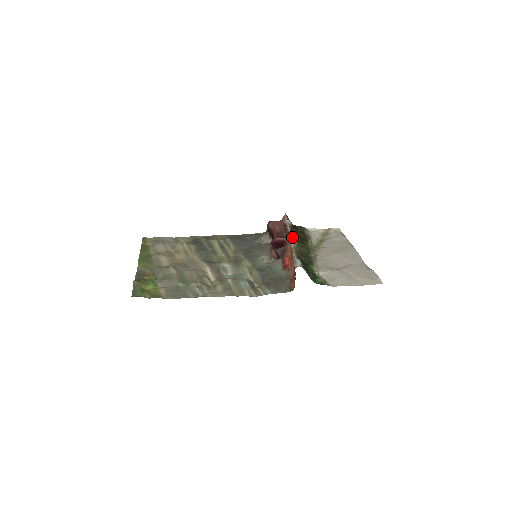
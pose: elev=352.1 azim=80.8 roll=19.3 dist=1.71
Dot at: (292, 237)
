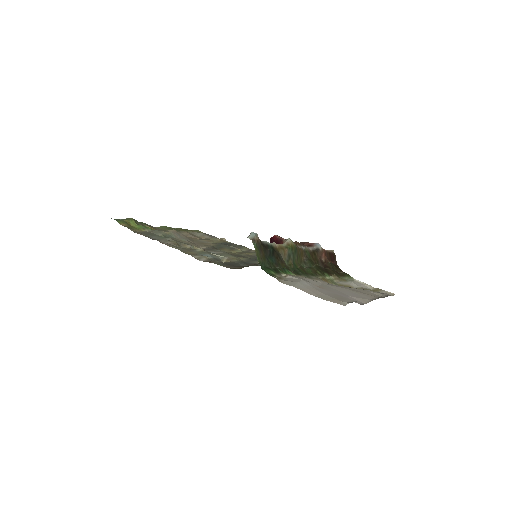
Dot at: (299, 247)
